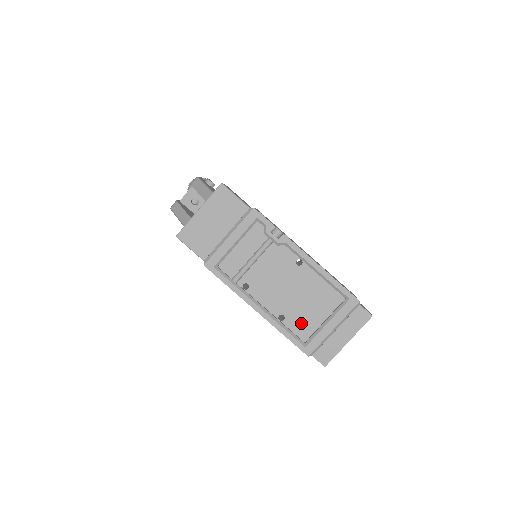
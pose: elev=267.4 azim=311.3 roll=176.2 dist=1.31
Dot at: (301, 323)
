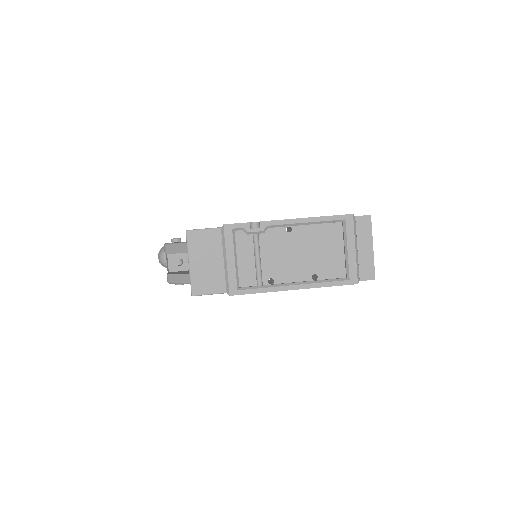
Dot at: (331, 267)
